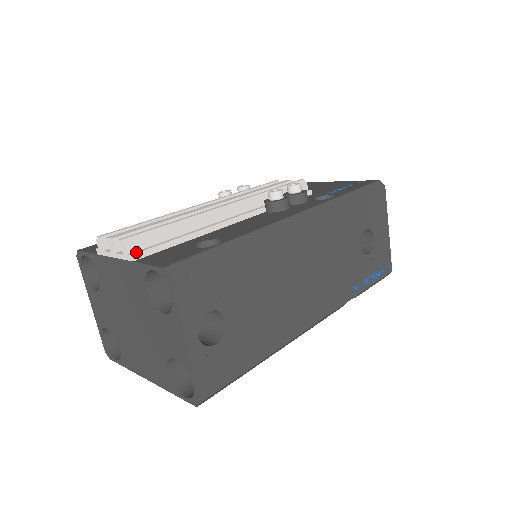
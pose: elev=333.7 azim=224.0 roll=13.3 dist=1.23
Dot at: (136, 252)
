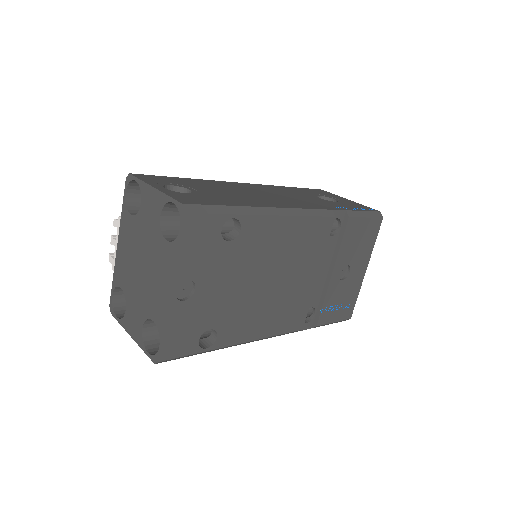
Dot at: occluded
